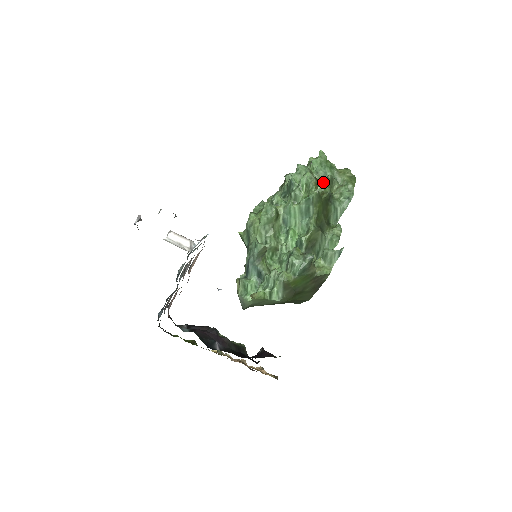
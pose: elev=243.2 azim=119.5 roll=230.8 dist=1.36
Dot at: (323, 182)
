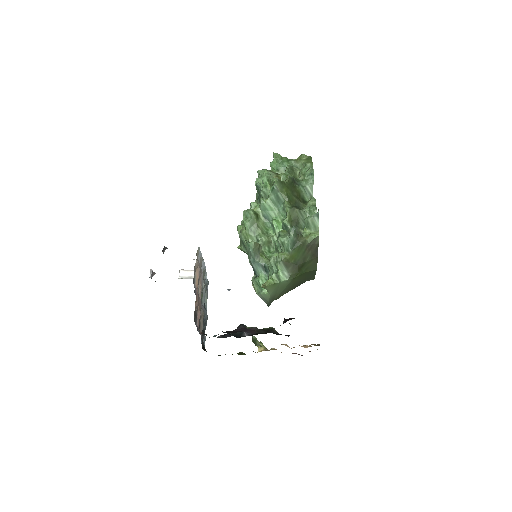
Dot at: (283, 173)
